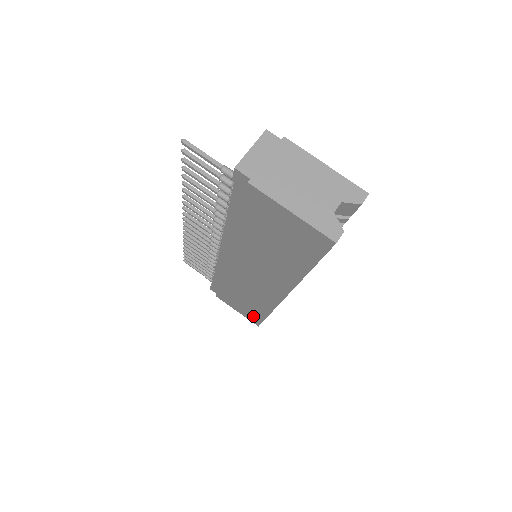
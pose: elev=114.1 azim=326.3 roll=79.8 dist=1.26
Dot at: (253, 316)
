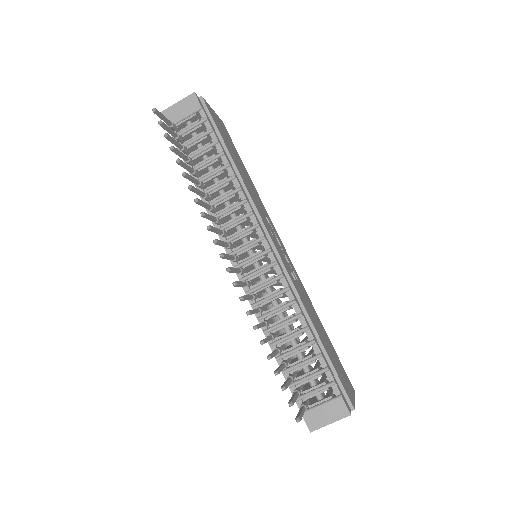
Dot at: occluded
